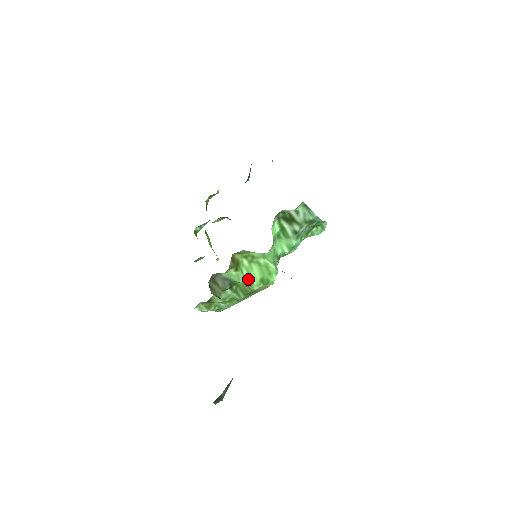
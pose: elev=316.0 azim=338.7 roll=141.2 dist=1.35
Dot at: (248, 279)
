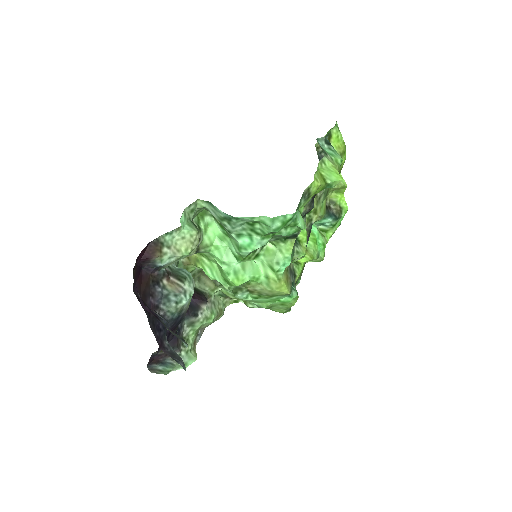
Dot at: (213, 277)
